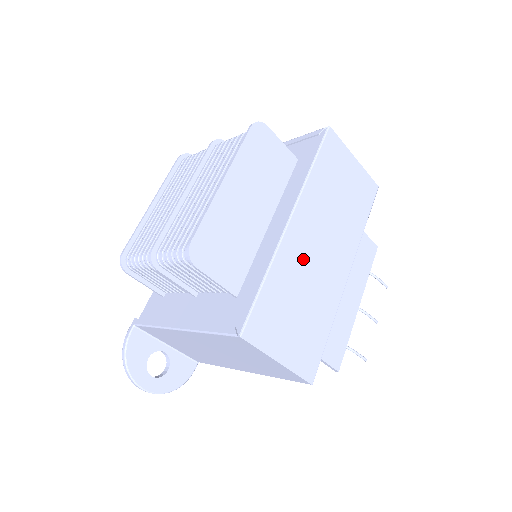
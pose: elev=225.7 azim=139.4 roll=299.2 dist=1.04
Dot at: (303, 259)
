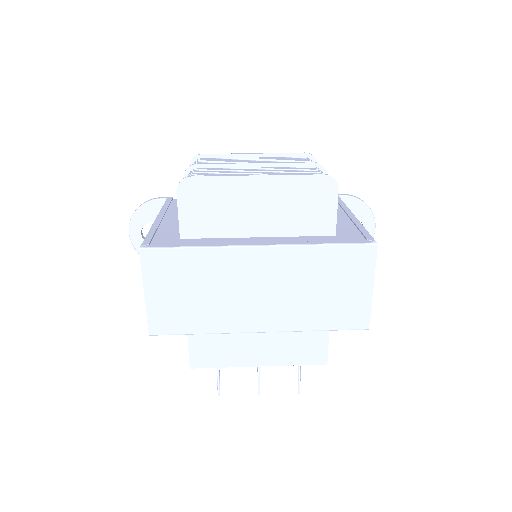
Dot at: (237, 276)
